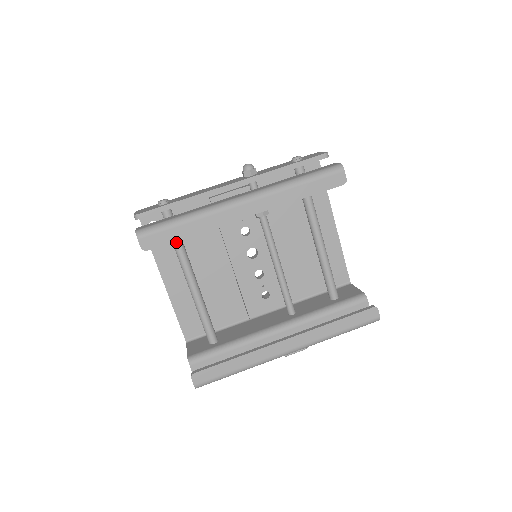
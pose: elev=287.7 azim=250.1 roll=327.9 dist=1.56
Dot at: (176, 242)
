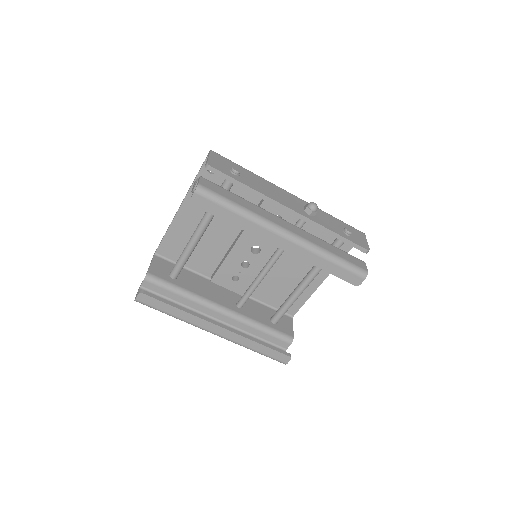
Dot at: occluded
